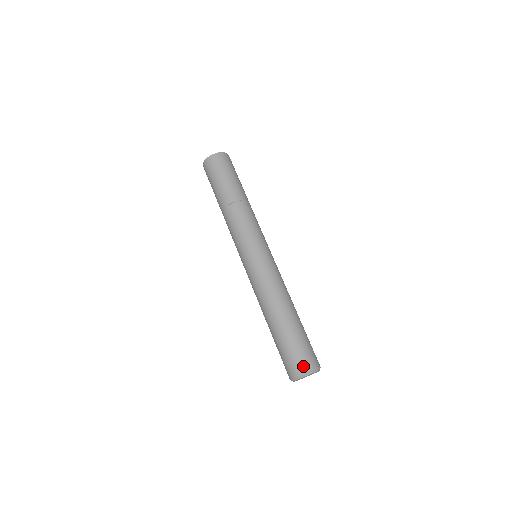
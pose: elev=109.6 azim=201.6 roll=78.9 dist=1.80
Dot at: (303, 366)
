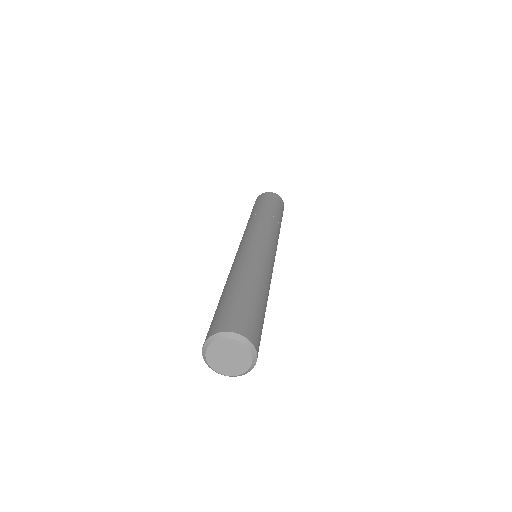
Dot at: (253, 335)
